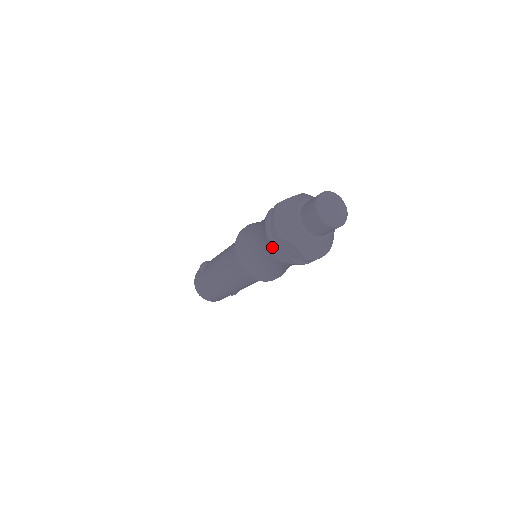
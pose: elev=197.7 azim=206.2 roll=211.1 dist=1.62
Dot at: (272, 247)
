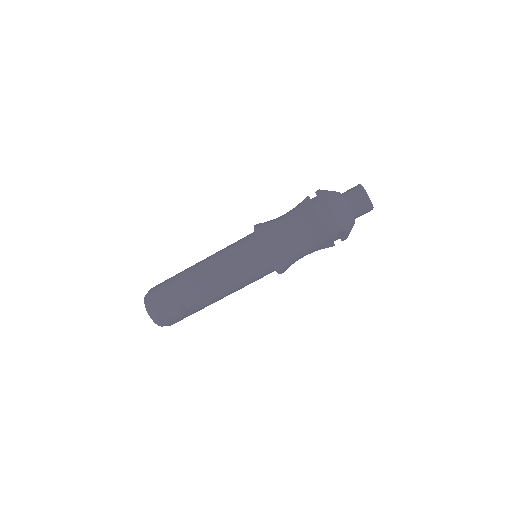
Dot at: (306, 200)
